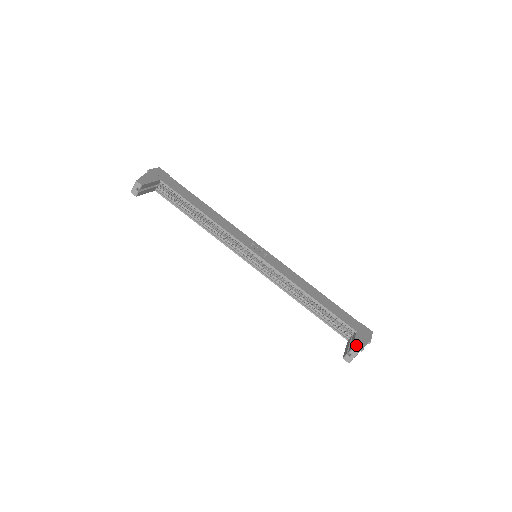
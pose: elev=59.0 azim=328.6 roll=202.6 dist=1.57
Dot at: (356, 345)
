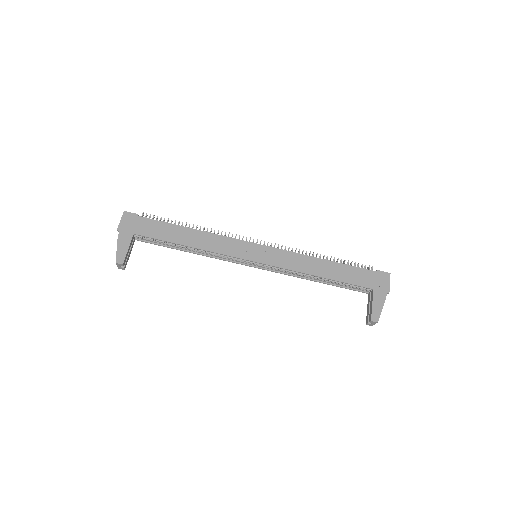
Dot at: (375, 312)
